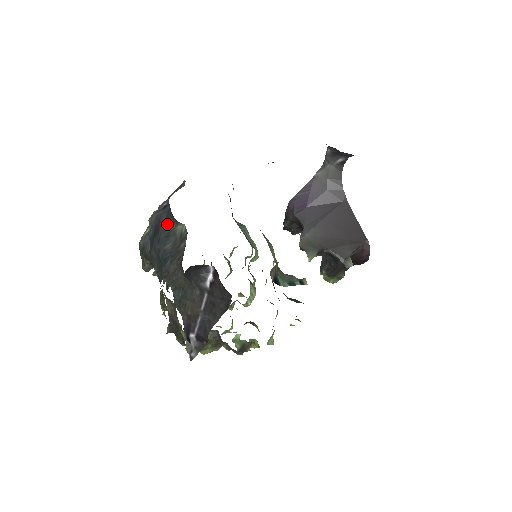
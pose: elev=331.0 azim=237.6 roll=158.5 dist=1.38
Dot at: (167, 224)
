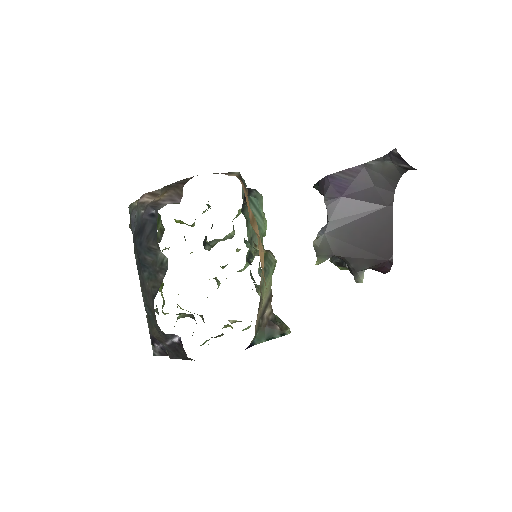
Dot at: (151, 238)
